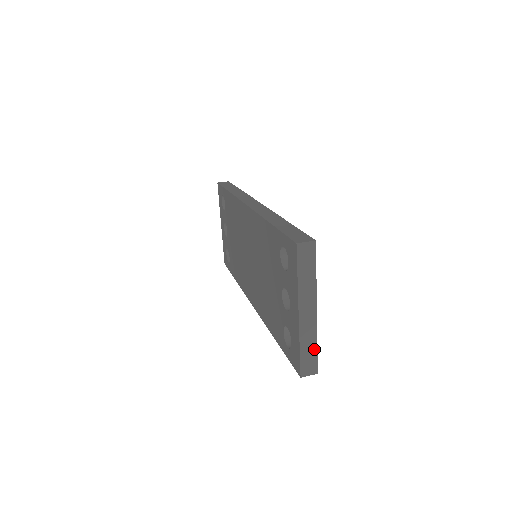
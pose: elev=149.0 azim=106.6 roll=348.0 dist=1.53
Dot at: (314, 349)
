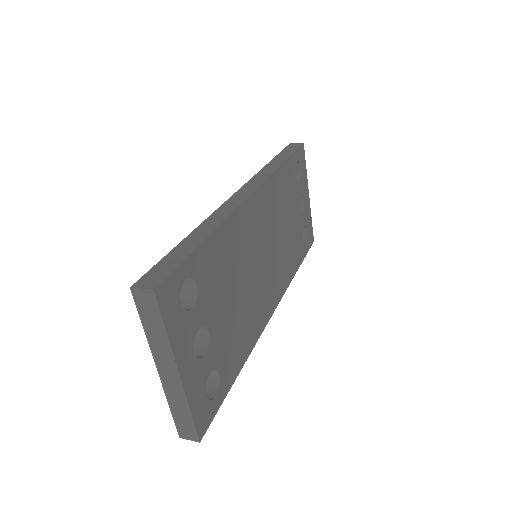
Dot at: (188, 415)
